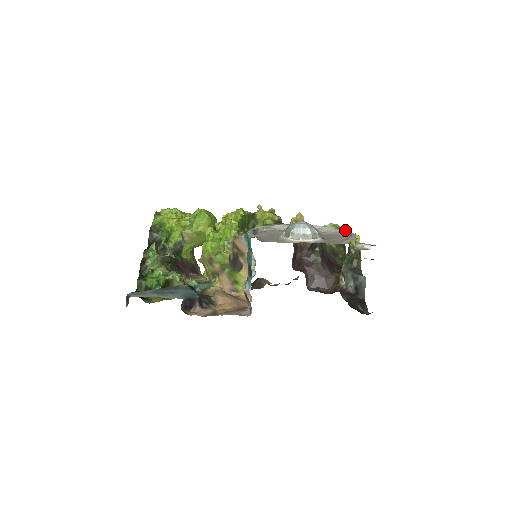
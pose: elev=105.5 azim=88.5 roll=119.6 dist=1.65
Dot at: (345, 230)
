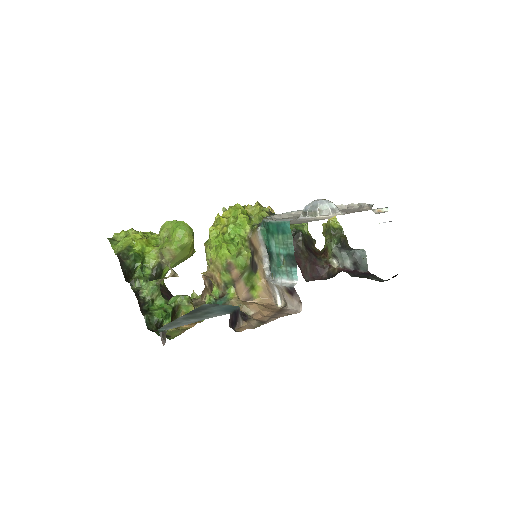
Dot at: (342, 205)
